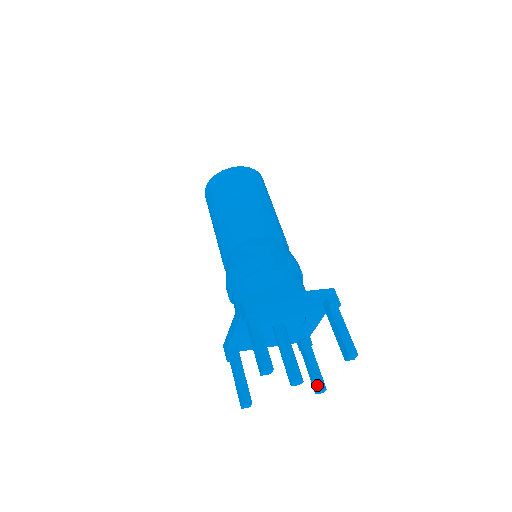
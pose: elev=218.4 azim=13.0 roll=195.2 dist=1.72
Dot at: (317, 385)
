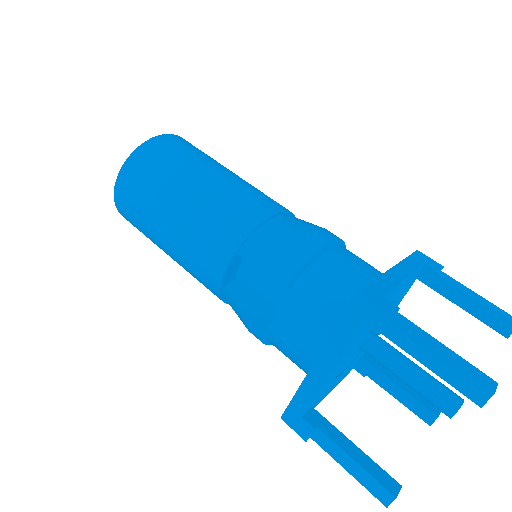
Dot at: (497, 331)
